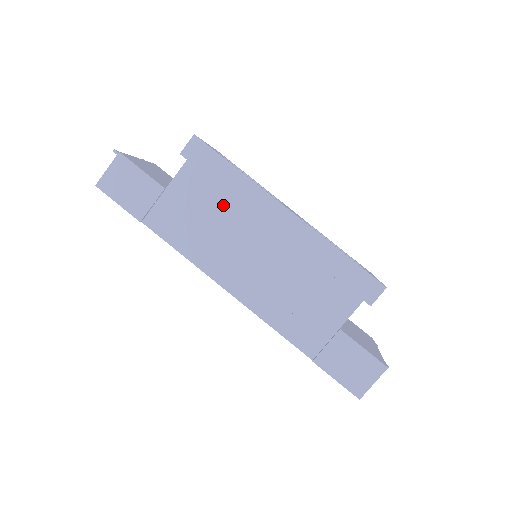
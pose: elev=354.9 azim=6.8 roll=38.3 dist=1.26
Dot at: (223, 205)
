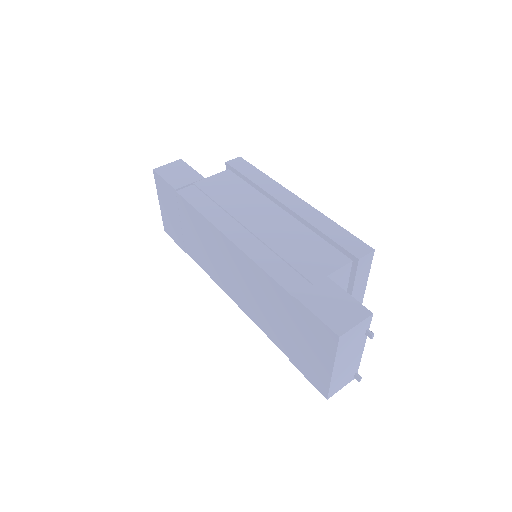
Dot at: (246, 192)
